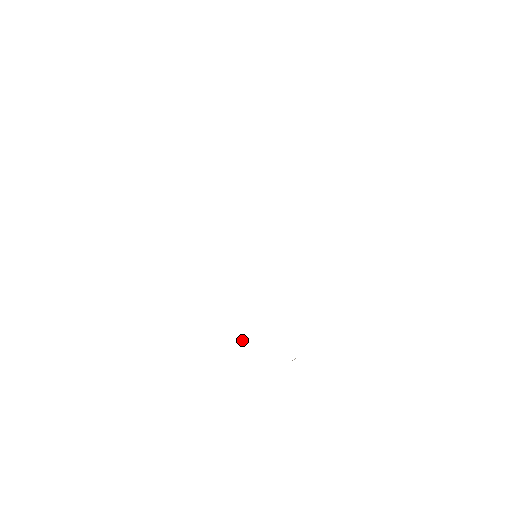
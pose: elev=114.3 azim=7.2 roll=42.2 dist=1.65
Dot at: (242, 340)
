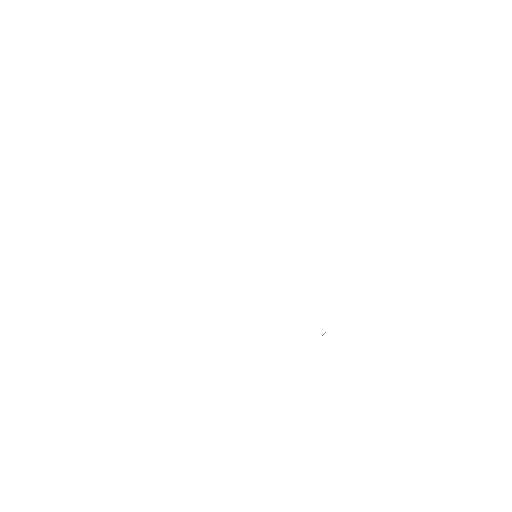
Dot at: occluded
